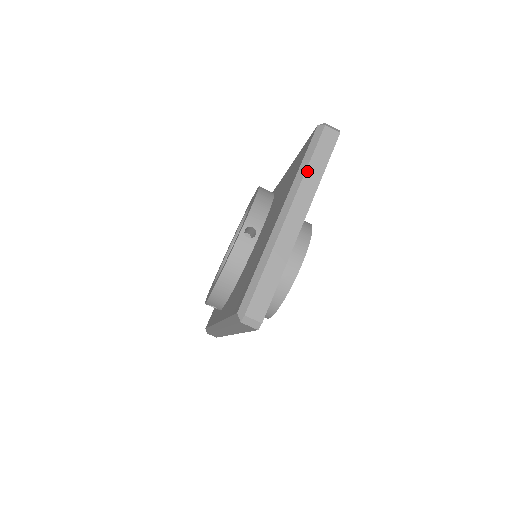
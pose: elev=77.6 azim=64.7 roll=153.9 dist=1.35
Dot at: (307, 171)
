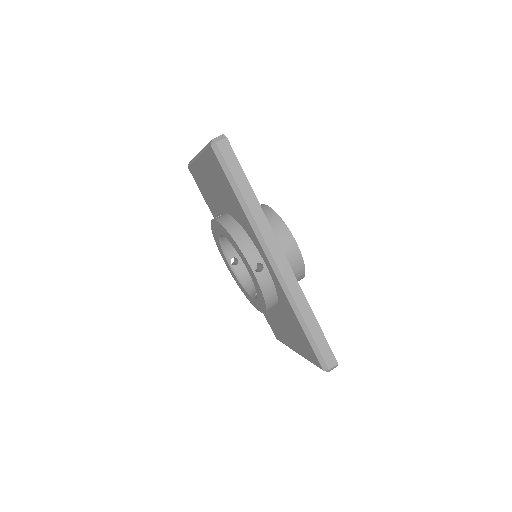
Dot at: occluded
